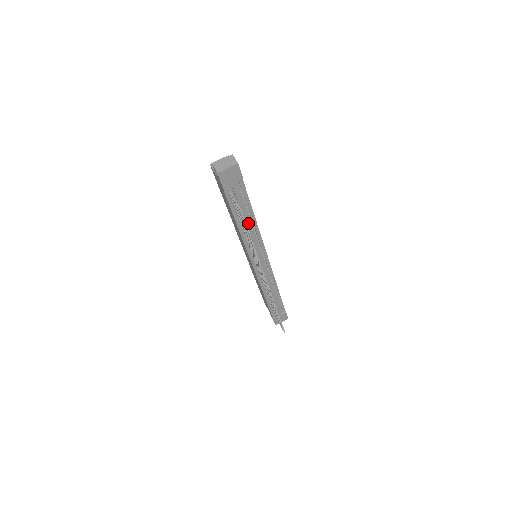
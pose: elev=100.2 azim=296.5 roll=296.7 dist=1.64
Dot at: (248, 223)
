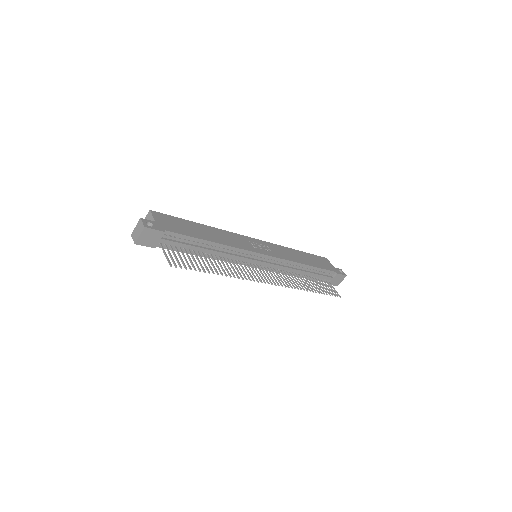
Dot at: (209, 250)
